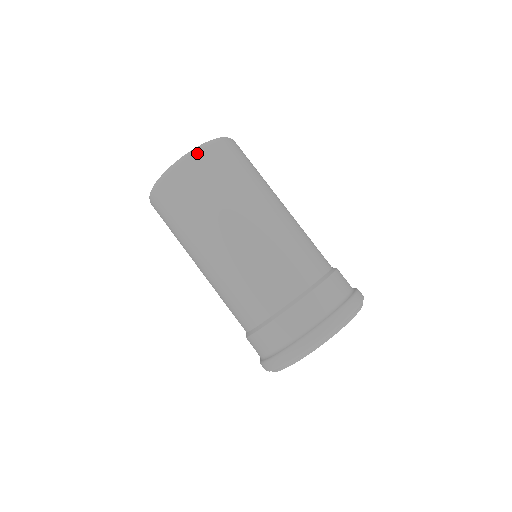
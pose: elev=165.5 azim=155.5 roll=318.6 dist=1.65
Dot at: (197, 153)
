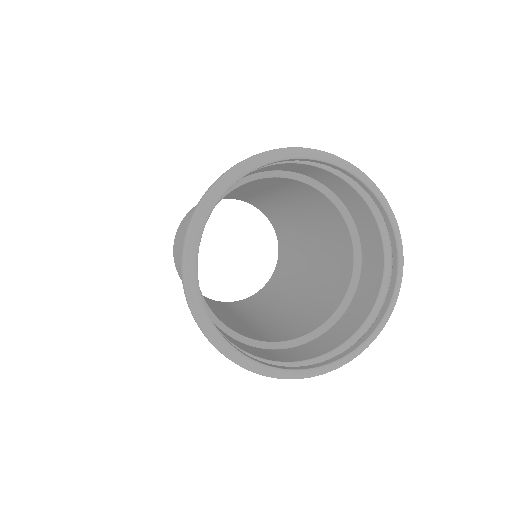
Dot at: occluded
